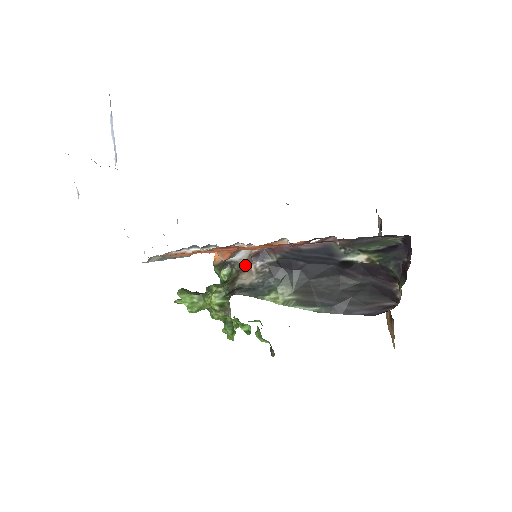
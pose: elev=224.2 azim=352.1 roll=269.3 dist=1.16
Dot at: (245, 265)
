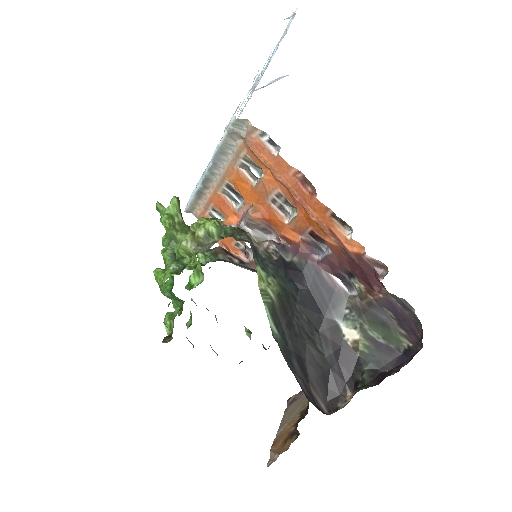
Dot at: occluded
